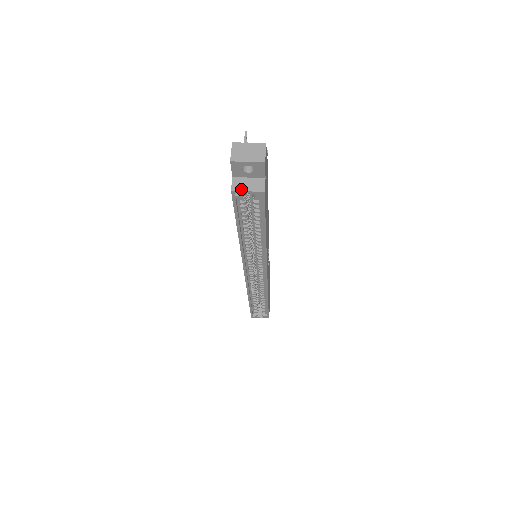
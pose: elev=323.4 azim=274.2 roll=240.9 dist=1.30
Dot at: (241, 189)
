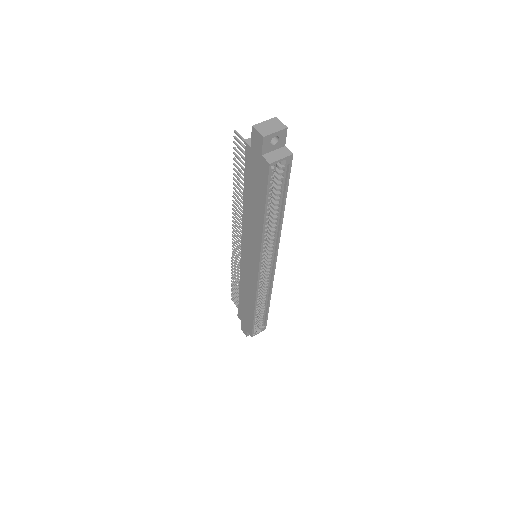
Dot at: (276, 160)
